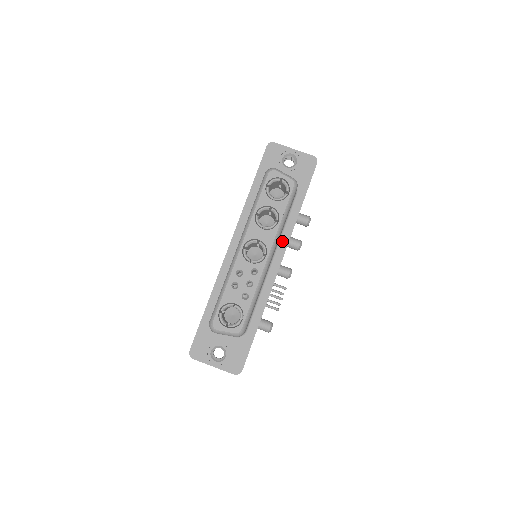
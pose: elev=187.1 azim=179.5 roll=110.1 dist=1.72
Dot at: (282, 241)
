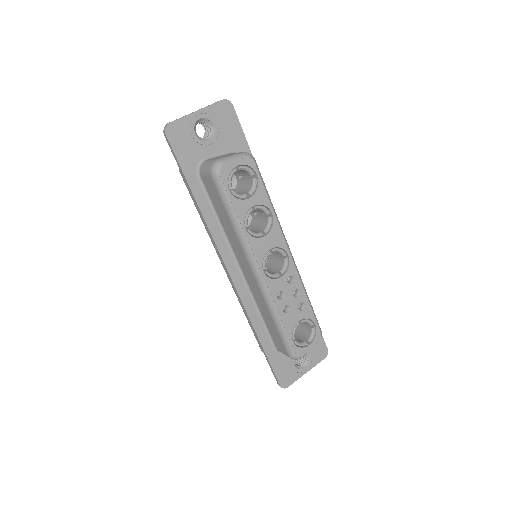
Dot at: occluded
